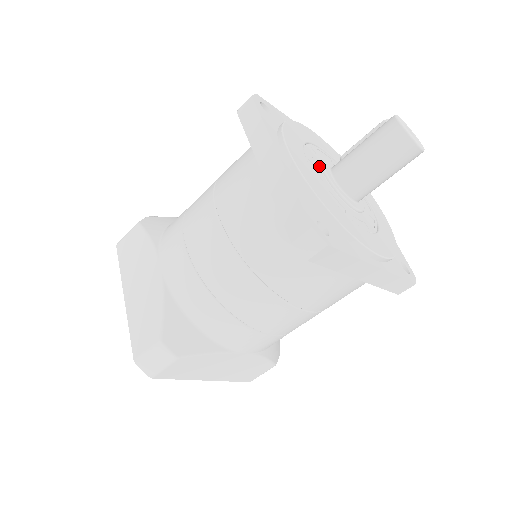
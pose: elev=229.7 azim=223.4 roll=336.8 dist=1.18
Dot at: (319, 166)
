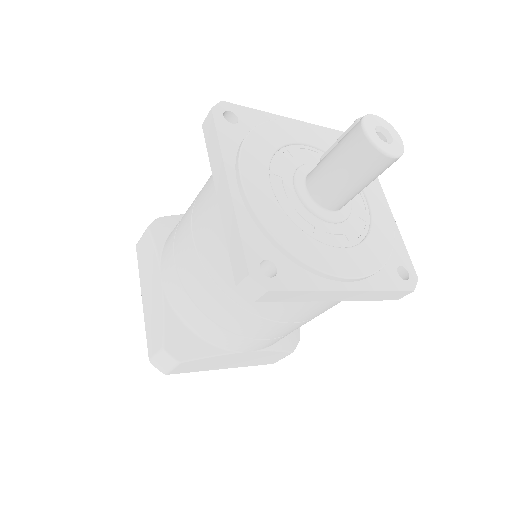
Dot at: (291, 176)
